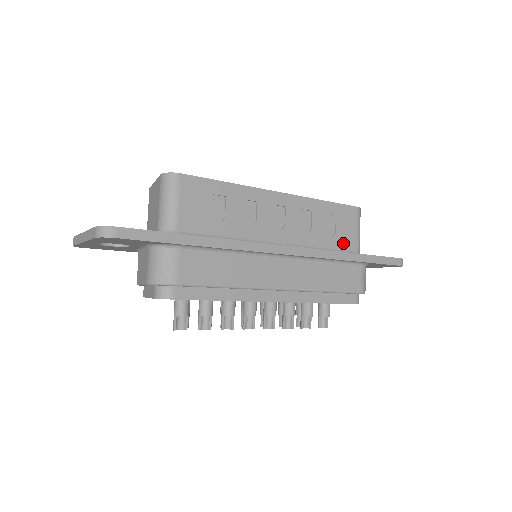
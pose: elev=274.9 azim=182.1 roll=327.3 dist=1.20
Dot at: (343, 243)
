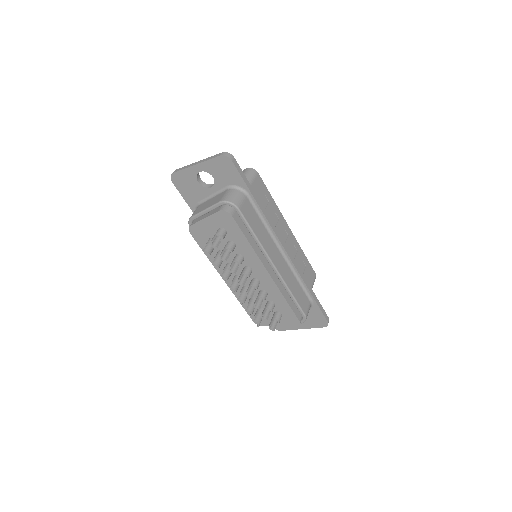
Dot at: occluded
